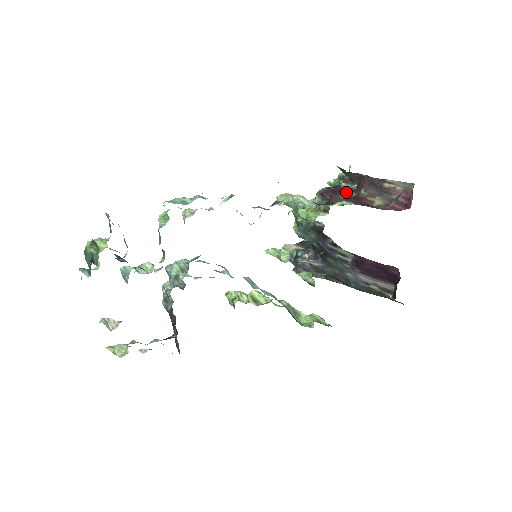
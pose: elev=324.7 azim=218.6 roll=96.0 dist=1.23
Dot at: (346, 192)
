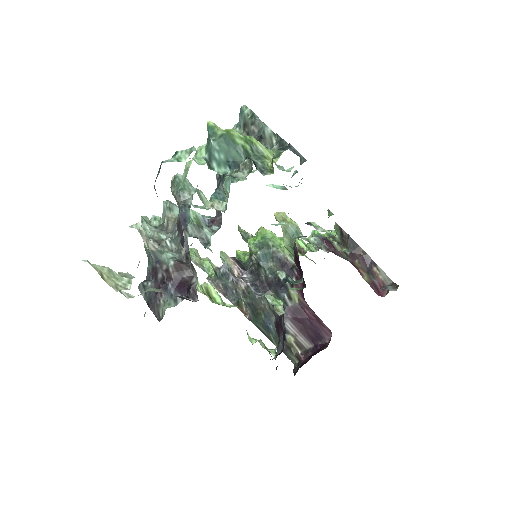
Dot at: (344, 253)
